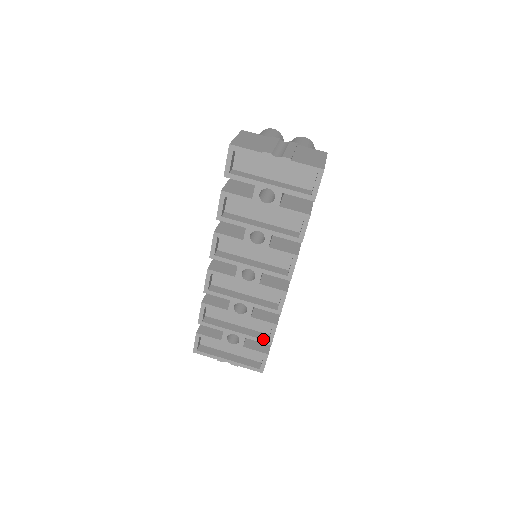
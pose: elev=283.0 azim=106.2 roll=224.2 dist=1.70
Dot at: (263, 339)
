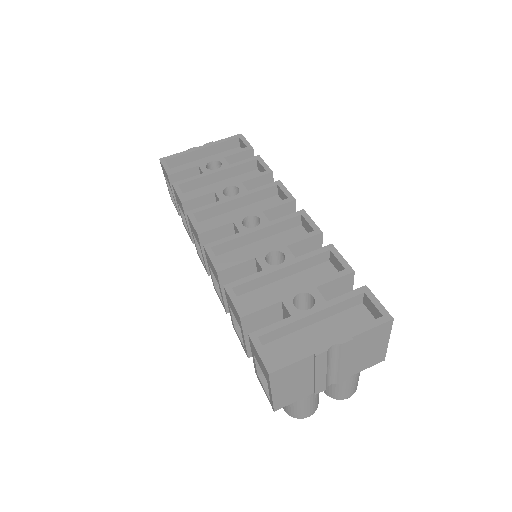
Dot at: (337, 273)
